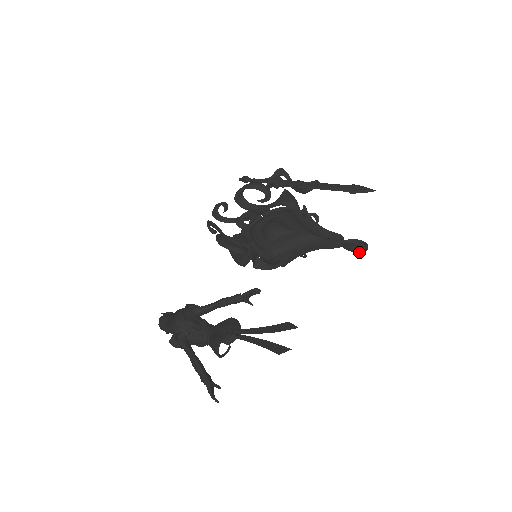
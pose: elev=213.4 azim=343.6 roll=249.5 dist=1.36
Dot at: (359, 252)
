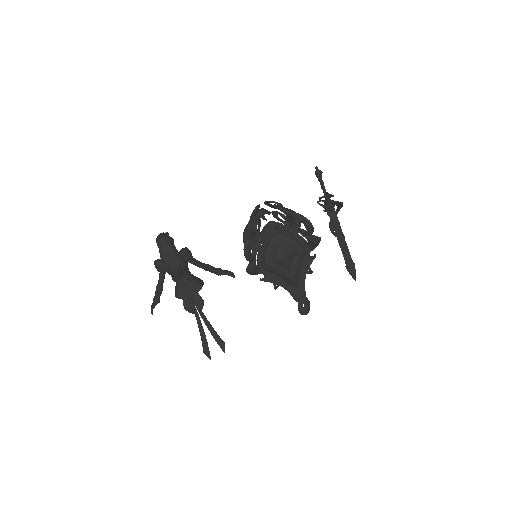
Dot at: (300, 313)
